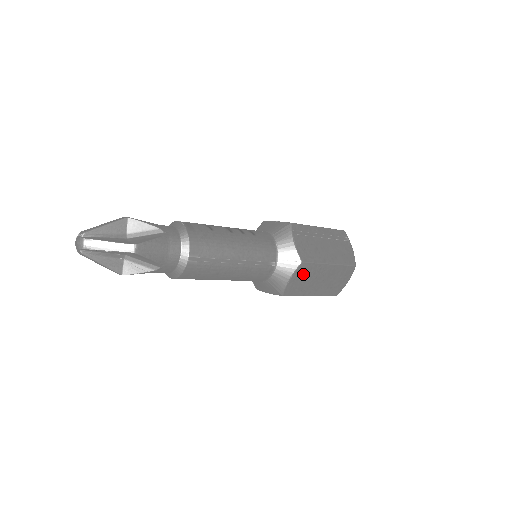
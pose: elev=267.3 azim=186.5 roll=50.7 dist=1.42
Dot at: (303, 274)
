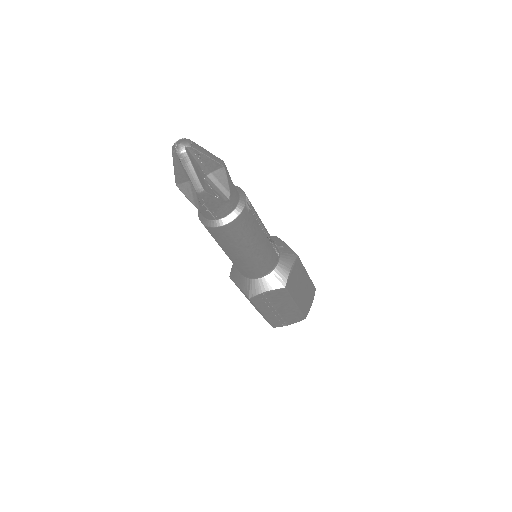
Dot at: (296, 270)
